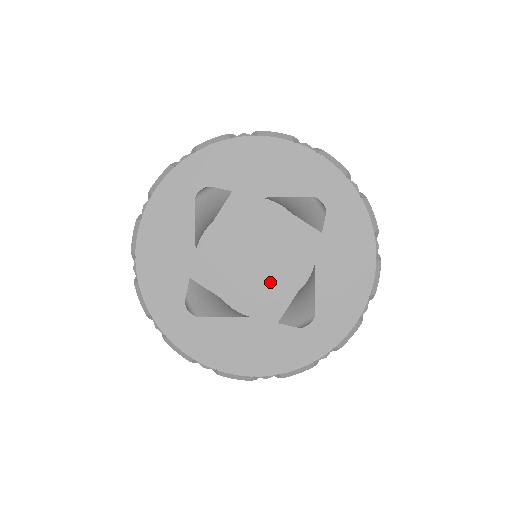
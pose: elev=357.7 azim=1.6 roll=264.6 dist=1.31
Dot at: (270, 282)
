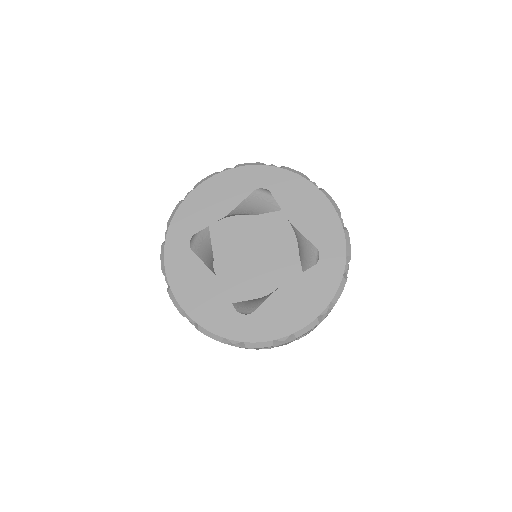
Dot at: (278, 263)
